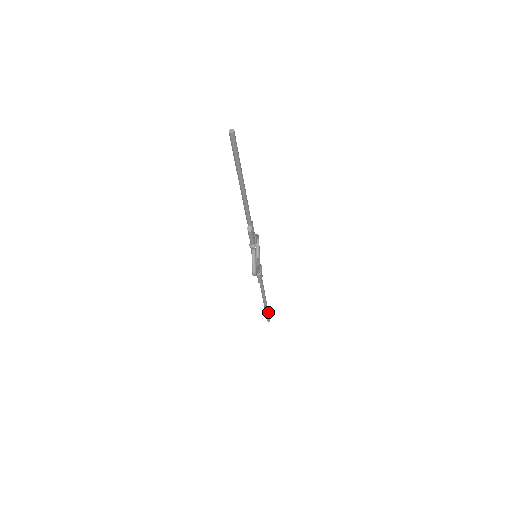
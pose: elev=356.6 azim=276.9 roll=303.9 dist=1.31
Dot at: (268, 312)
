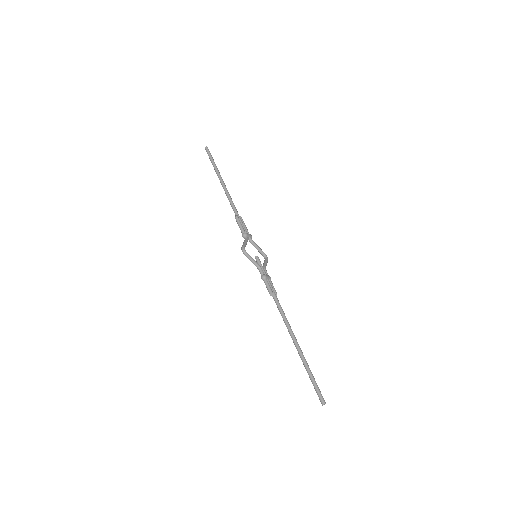
Dot at: (312, 375)
